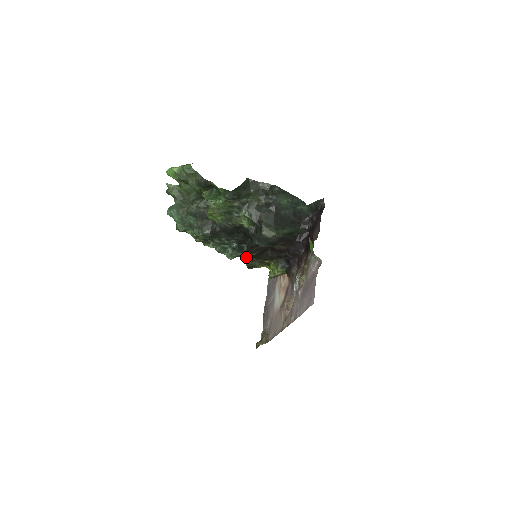
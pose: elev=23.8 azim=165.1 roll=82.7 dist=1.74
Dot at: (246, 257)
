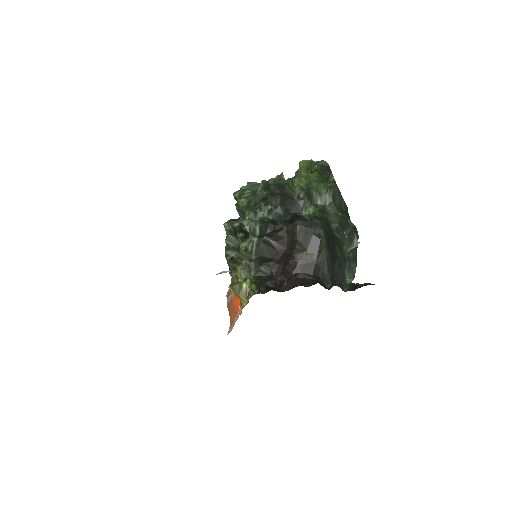
Dot at: (254, 240)
